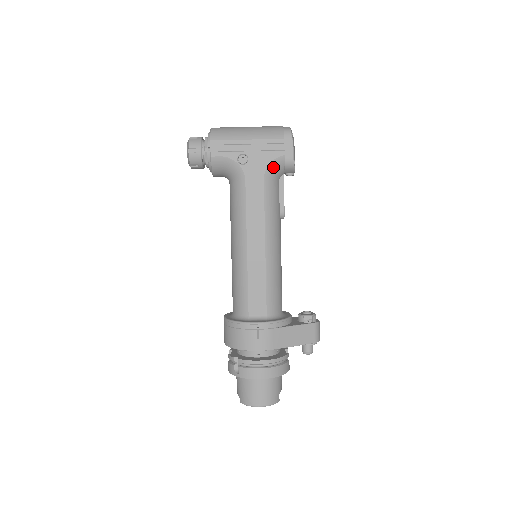
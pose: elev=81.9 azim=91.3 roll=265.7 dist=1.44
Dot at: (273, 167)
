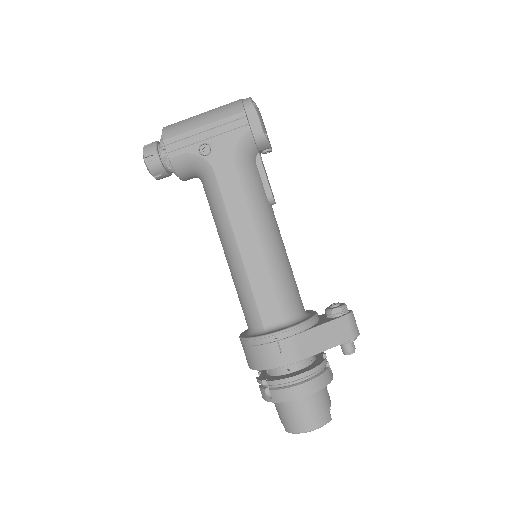
Dot at: (242, 148)
